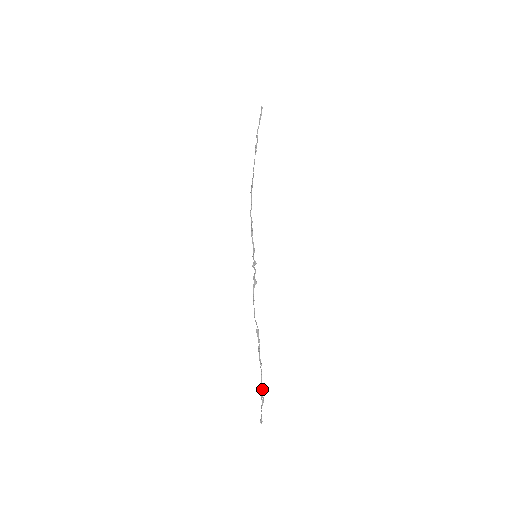
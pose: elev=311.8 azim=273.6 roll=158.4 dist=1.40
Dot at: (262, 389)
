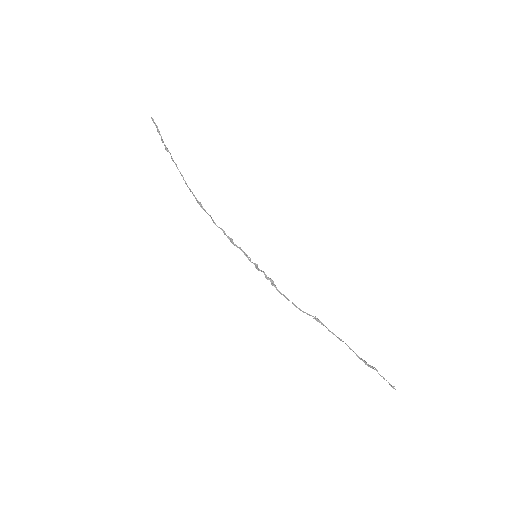
Dot at: (365, 362)
